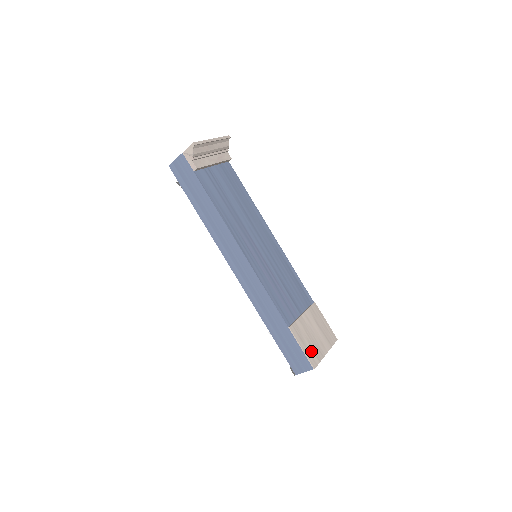
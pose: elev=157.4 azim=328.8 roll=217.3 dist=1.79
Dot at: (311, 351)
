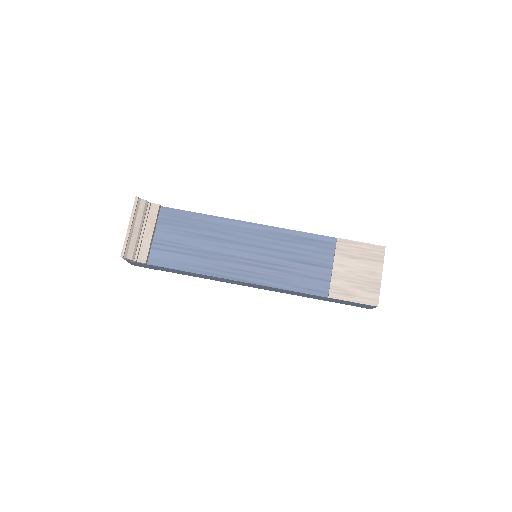
Dot at: (364, 294)
